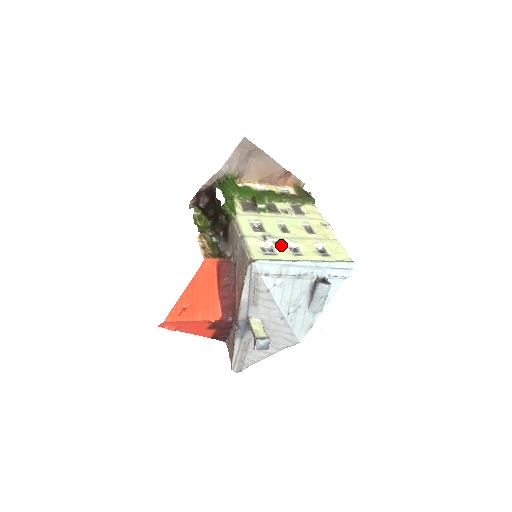
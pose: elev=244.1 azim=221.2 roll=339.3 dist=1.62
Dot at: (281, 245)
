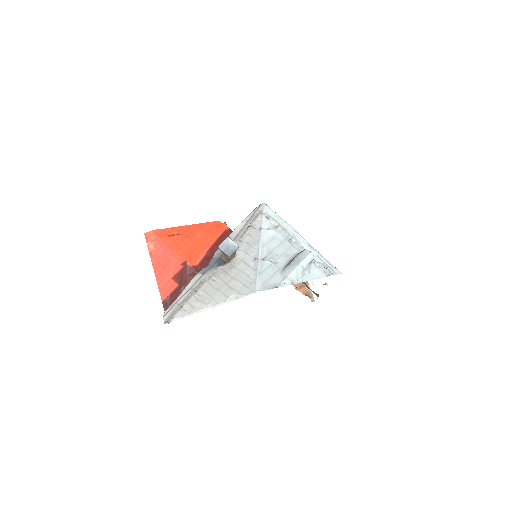
Dot at: occluded
